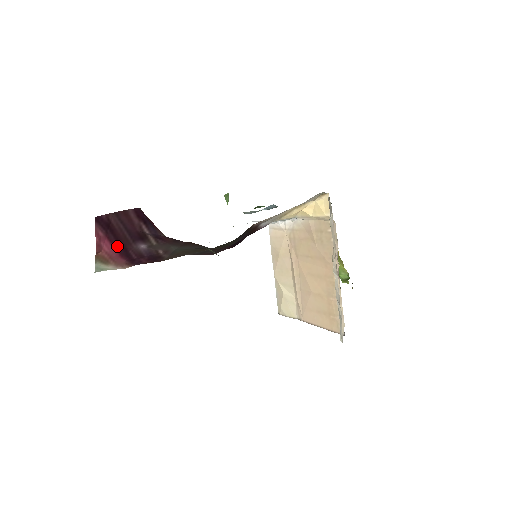
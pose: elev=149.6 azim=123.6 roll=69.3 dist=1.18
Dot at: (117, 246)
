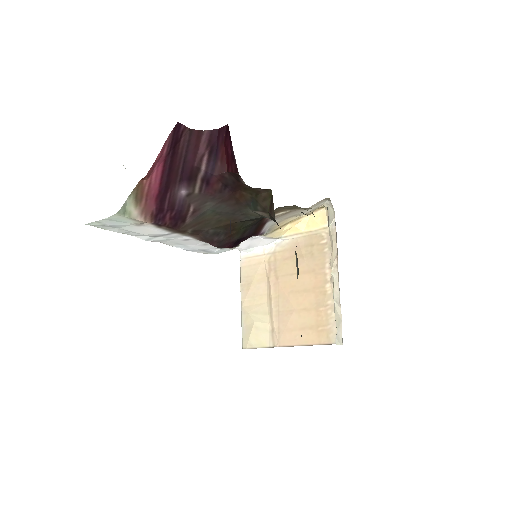
Dot at: (164, 179)
